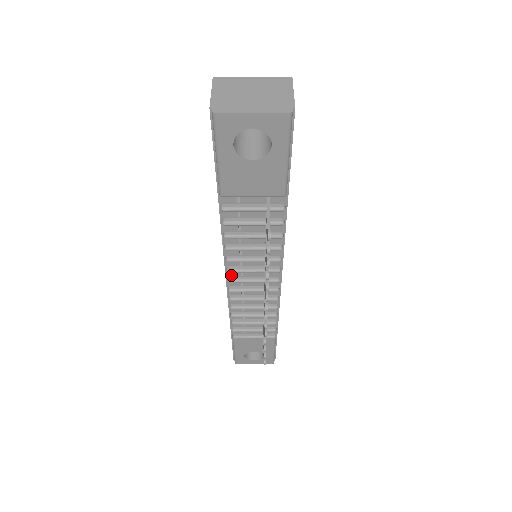
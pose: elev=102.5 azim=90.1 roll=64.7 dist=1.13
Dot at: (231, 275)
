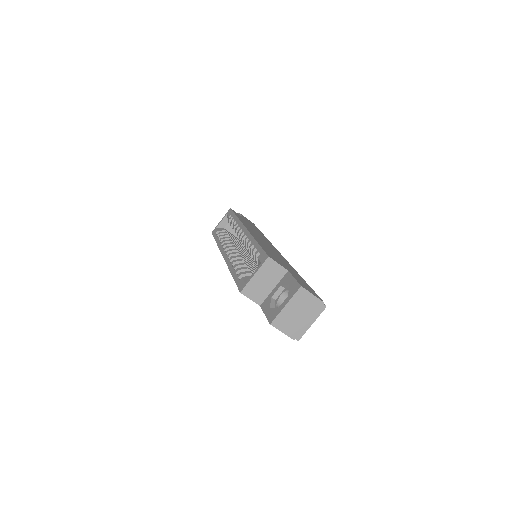
Dot at: occluded
